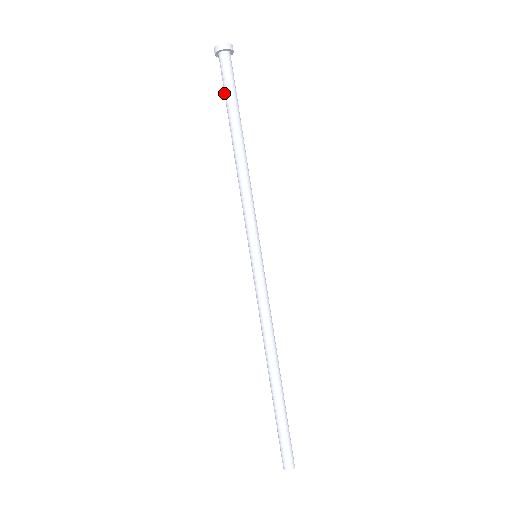
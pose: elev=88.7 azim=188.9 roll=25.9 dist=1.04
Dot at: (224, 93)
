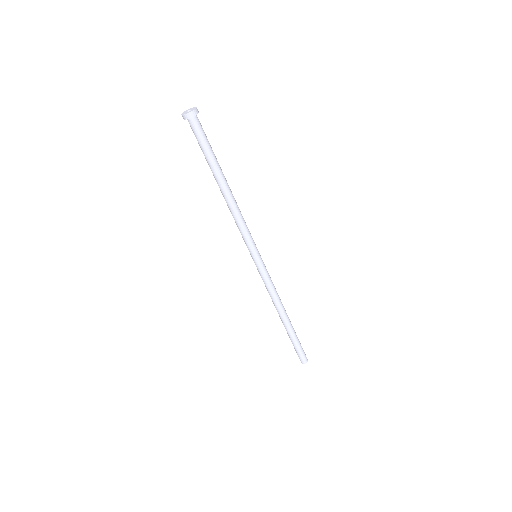
Dot at: (201, 149)
